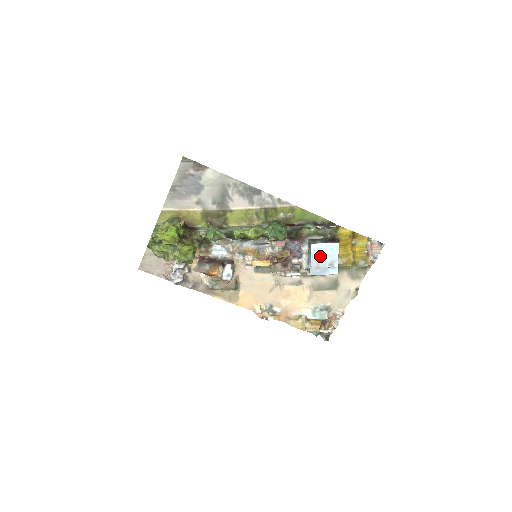
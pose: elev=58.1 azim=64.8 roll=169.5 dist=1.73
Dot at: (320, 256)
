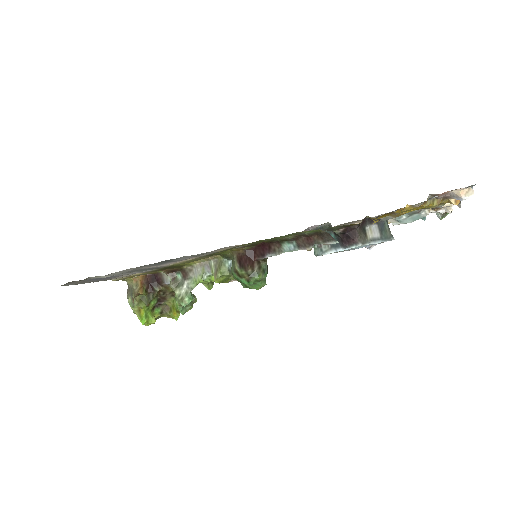
Dot at: occluded
